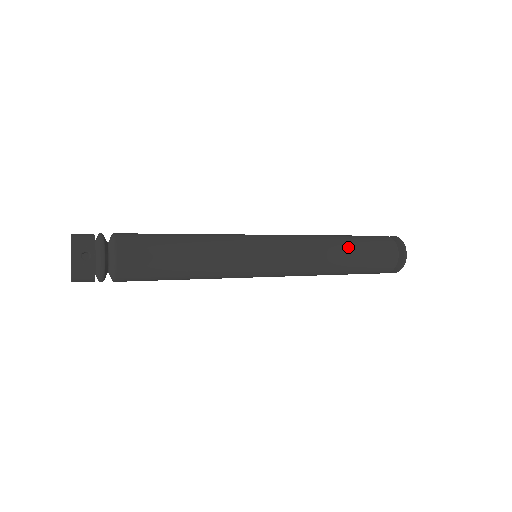
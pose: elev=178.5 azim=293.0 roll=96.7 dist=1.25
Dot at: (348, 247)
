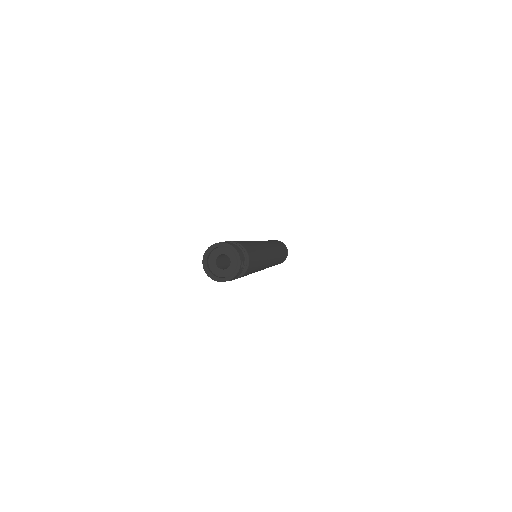
Dot at: (281, 252)
